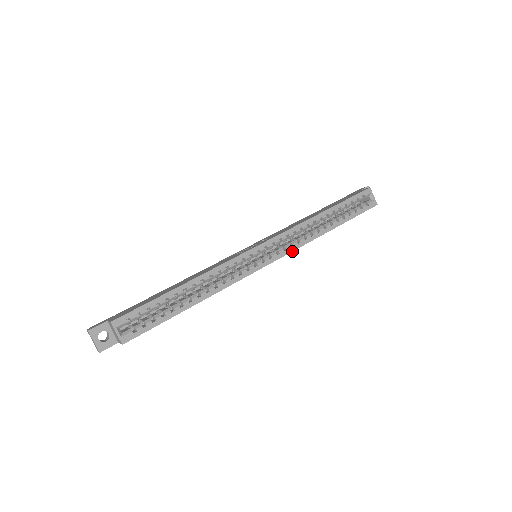
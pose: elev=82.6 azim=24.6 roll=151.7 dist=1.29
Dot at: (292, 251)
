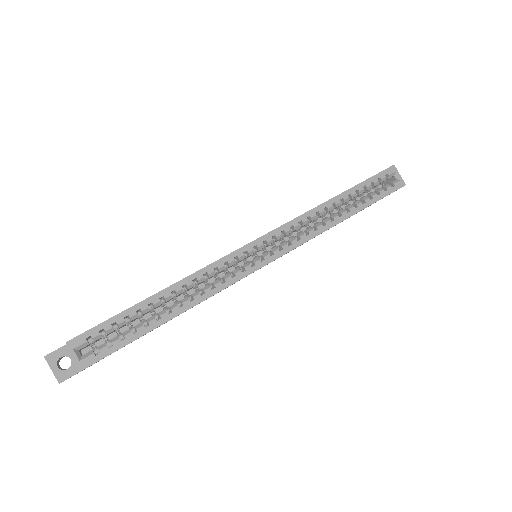
Dot at: (299, 245)
